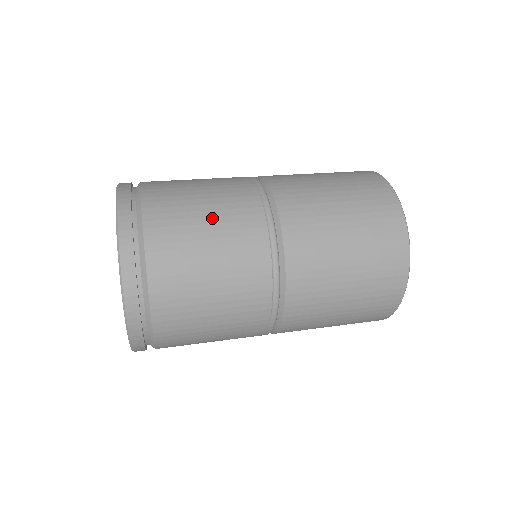
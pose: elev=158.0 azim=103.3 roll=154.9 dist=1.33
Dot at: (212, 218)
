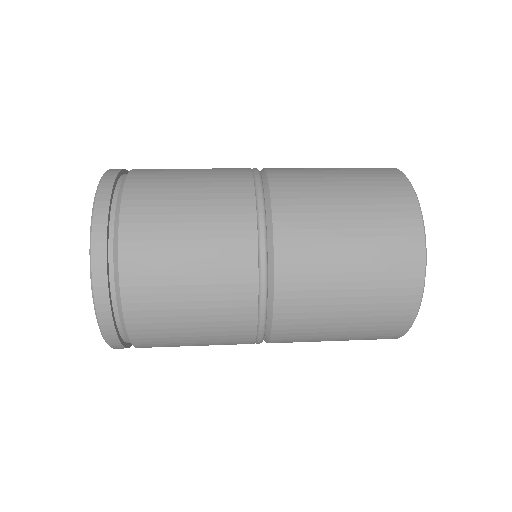
Dot at: (196, 194)
